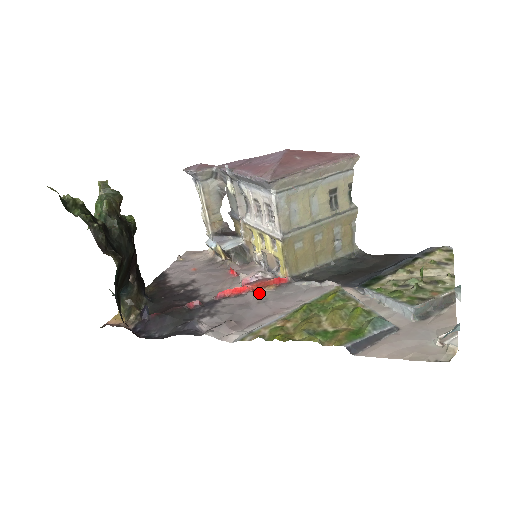
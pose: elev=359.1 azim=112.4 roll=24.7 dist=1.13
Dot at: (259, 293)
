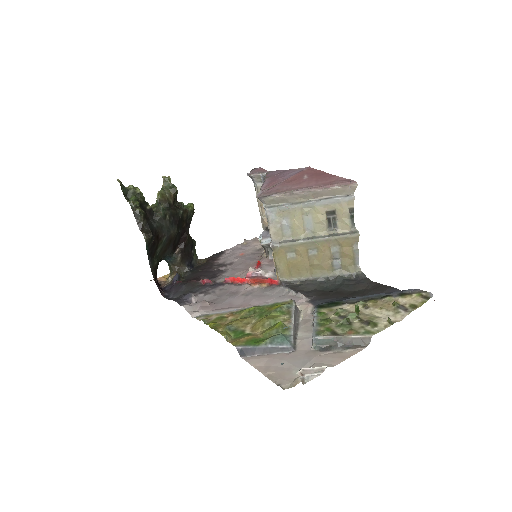
Dot at: (252, 287)
